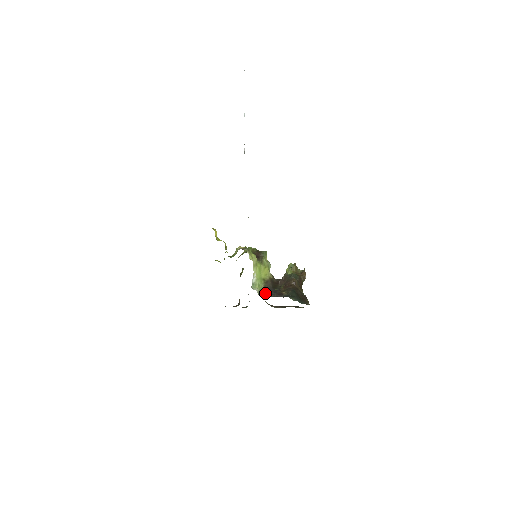
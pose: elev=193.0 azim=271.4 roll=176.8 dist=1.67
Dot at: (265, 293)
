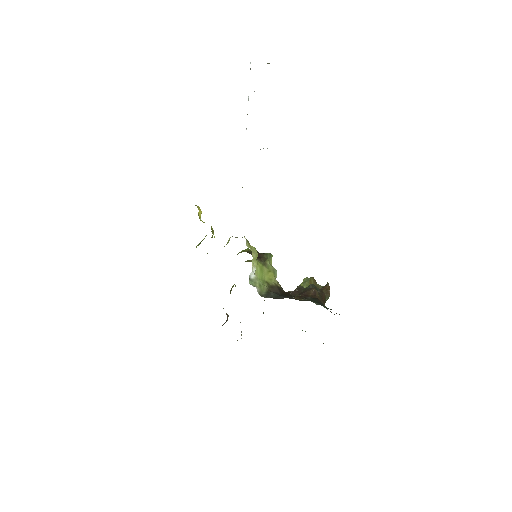
Dot at: (270, 295)
